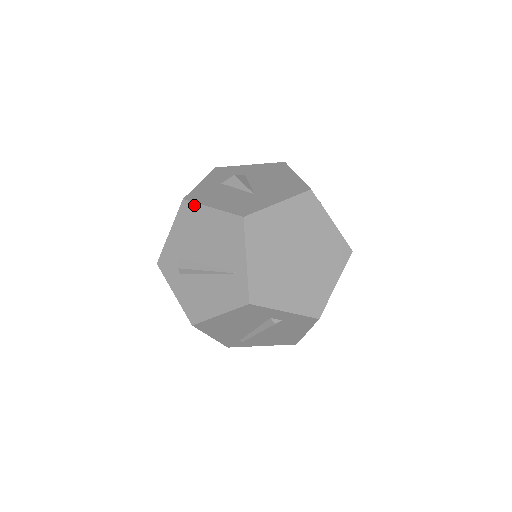
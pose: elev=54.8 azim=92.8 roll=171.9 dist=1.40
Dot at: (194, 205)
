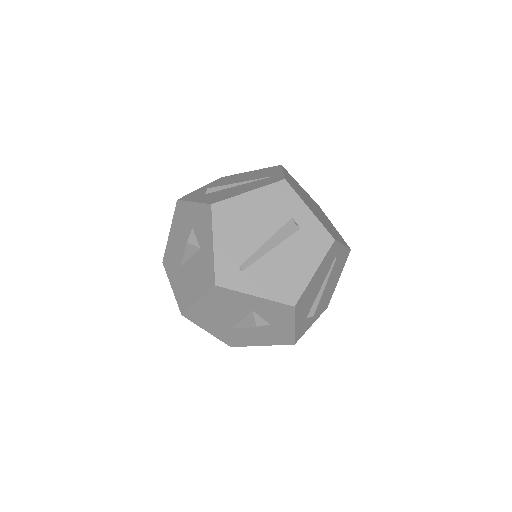
Dot at: (233, 175)
